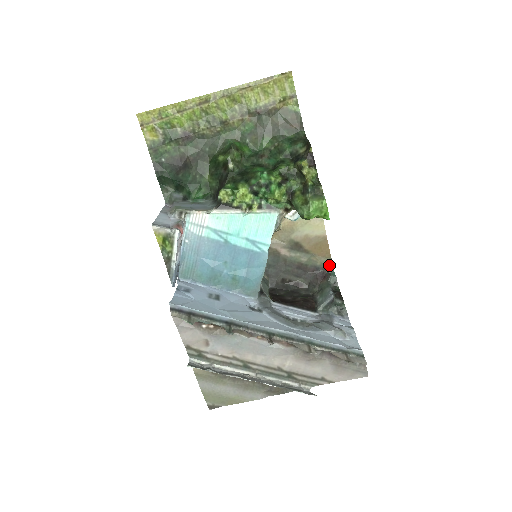
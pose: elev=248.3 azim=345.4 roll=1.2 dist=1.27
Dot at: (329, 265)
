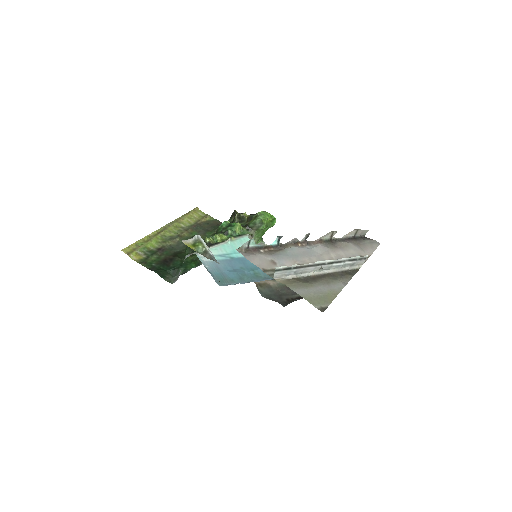
Dot at: occluded
